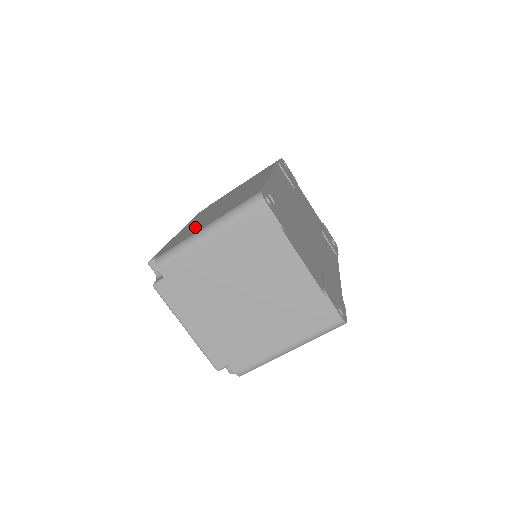
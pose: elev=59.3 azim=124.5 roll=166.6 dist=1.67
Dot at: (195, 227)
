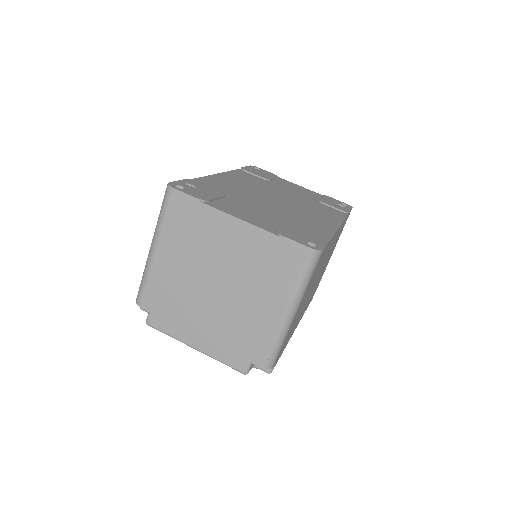
Dot at: occluded
